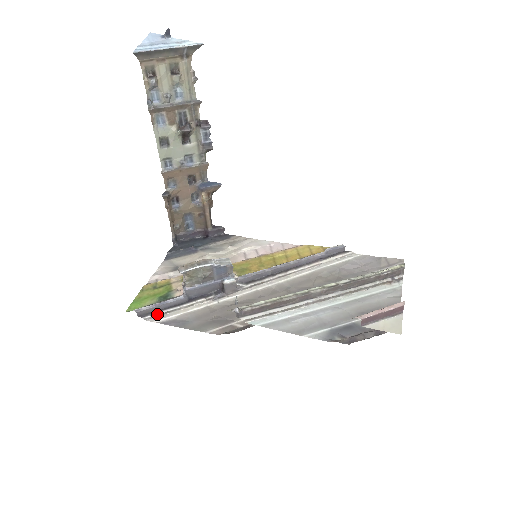
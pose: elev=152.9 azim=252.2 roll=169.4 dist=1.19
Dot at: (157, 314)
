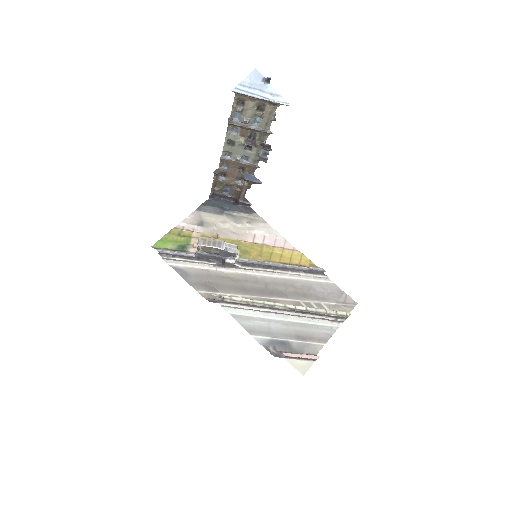
Dot at: (172, 258)
